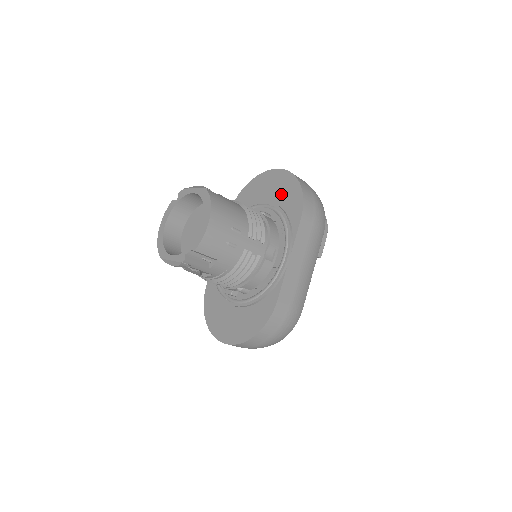
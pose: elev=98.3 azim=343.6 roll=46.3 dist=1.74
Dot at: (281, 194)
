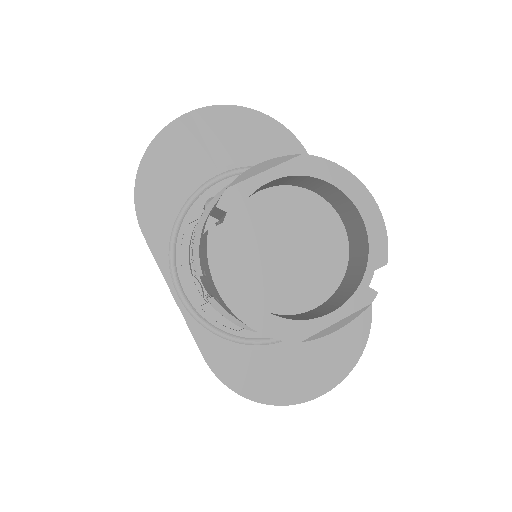
Dot at: (241, 144)
